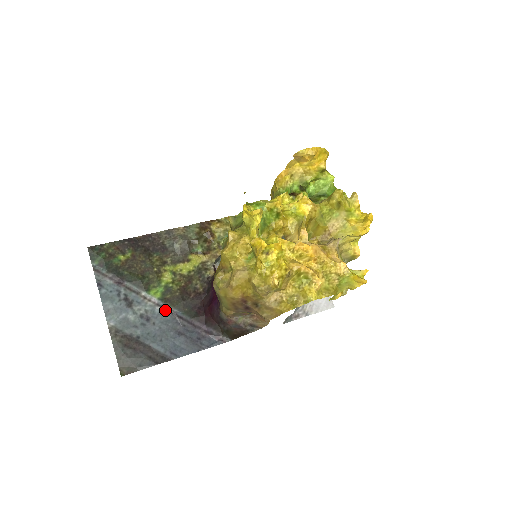
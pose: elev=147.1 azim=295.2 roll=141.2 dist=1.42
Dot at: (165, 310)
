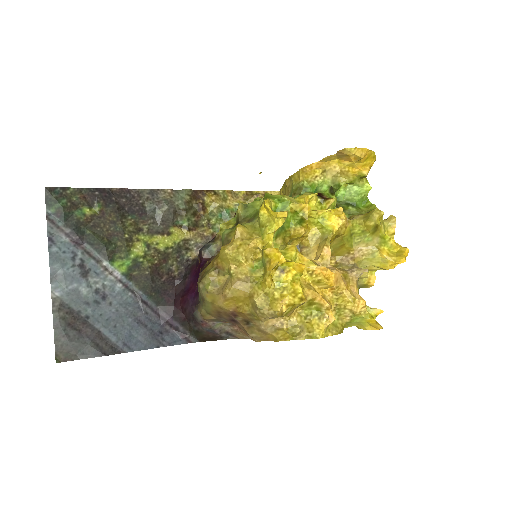
Dot at: (128, 289)
